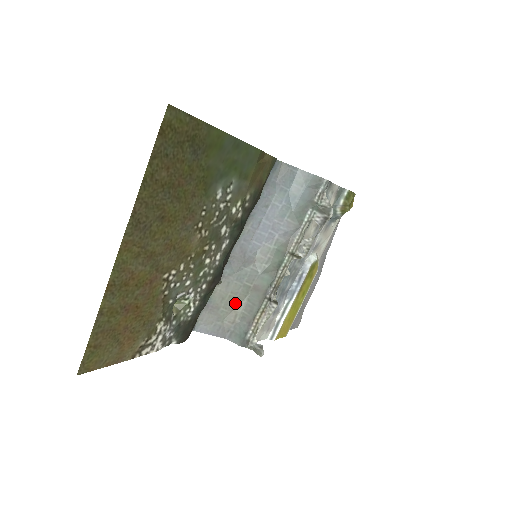
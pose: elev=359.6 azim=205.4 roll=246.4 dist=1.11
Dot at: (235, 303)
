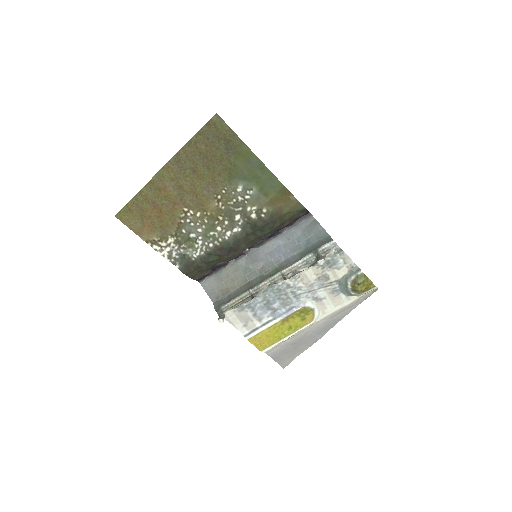
Dot at: (232, 284)
